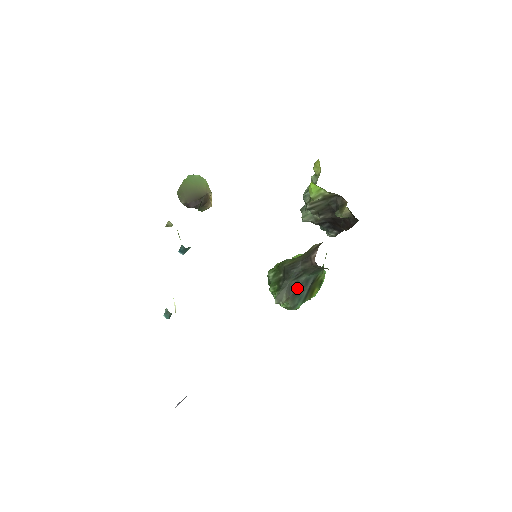
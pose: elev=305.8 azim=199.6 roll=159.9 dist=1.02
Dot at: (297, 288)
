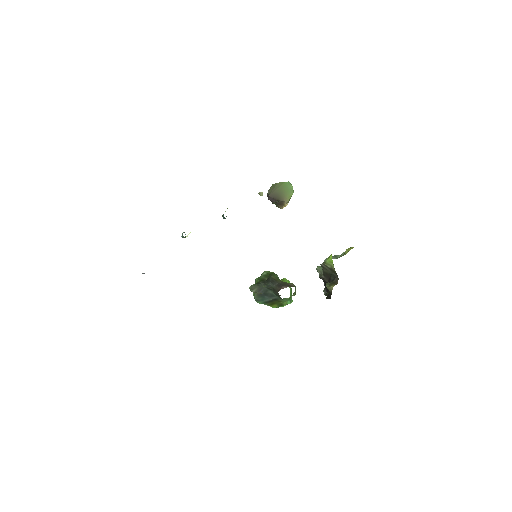
Dot at: (265, 293)
